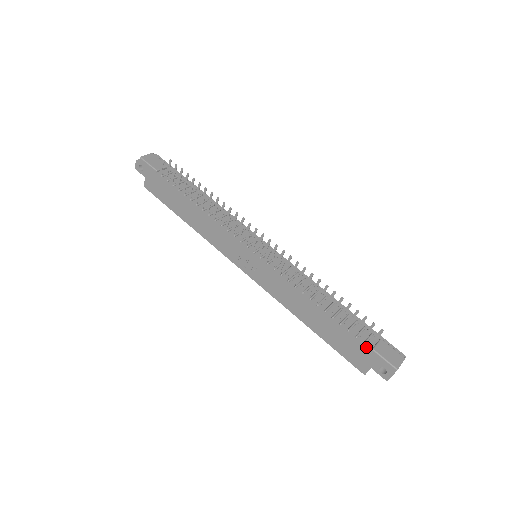
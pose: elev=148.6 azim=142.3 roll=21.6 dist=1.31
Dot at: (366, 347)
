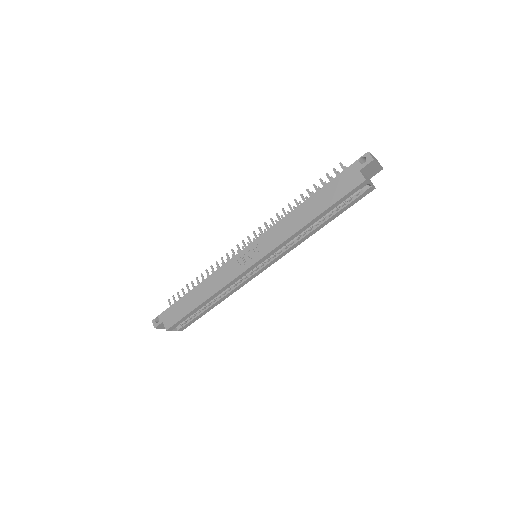
Dot at: (344, 173)
